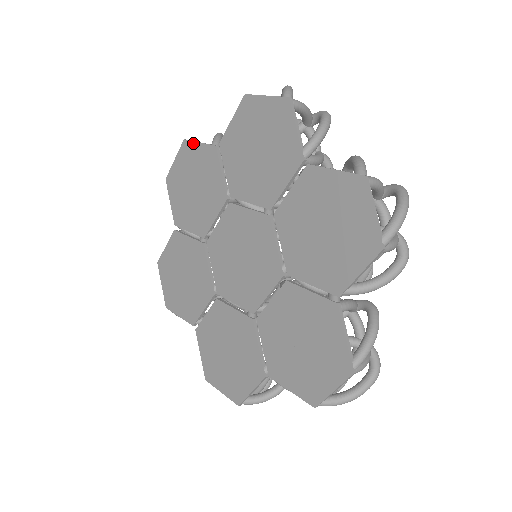
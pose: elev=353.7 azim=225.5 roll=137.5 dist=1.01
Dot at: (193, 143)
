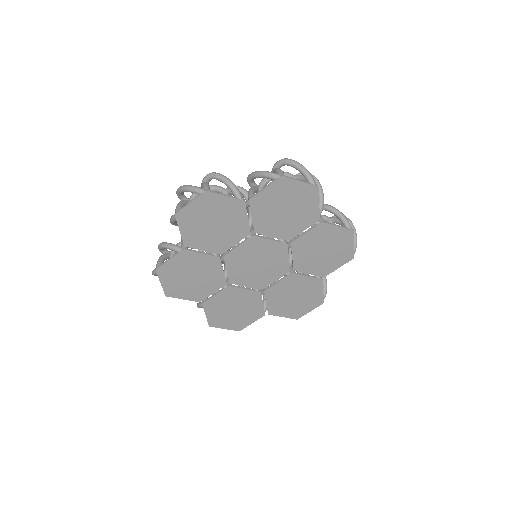
Dot at: (218, 195)
